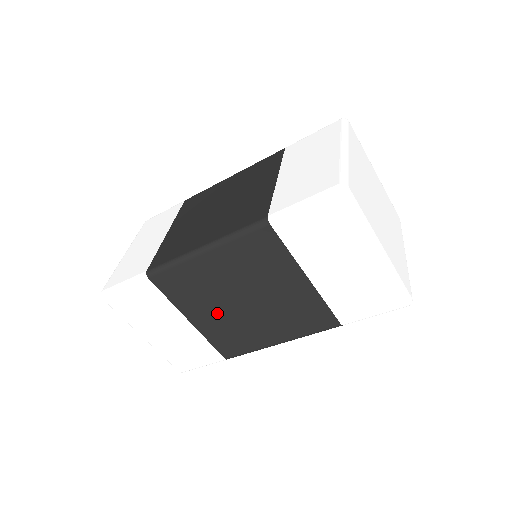
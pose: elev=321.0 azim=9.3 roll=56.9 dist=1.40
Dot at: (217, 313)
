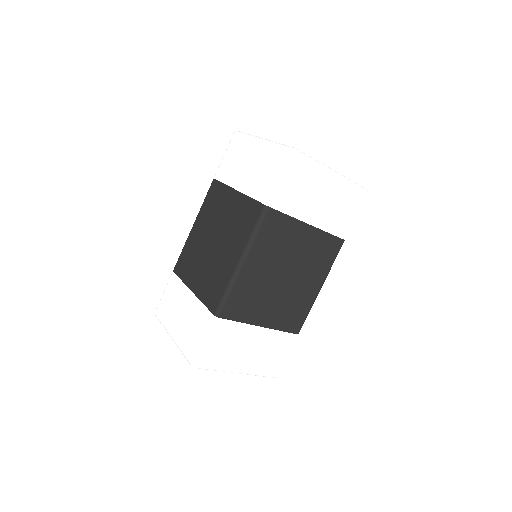
Dot at: (274, 302)
